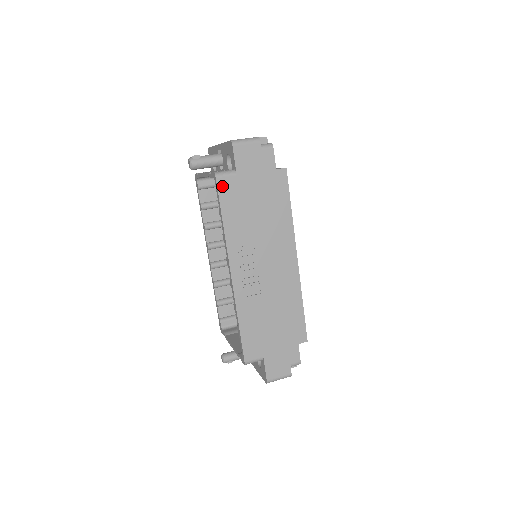
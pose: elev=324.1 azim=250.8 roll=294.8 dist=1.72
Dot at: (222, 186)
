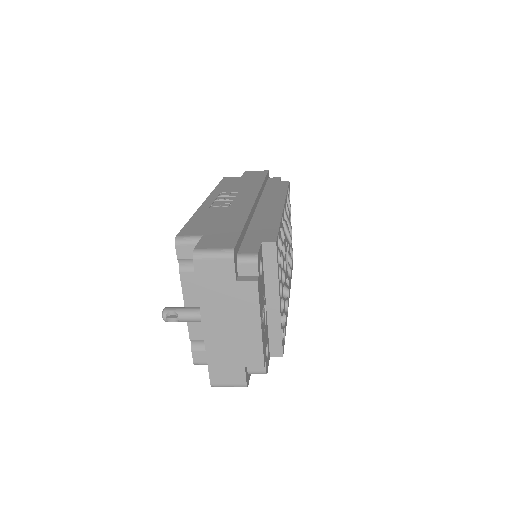
Dot at: (226, 179)
